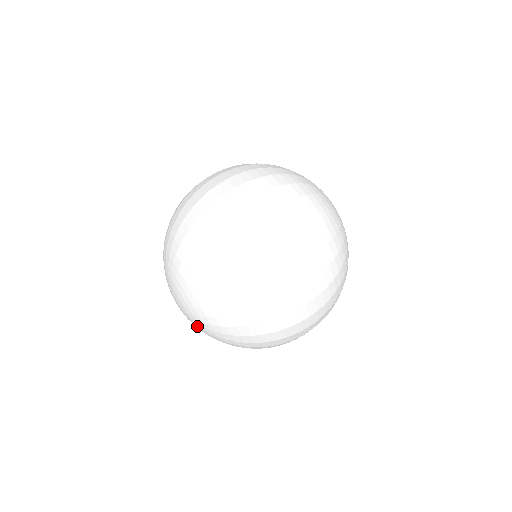
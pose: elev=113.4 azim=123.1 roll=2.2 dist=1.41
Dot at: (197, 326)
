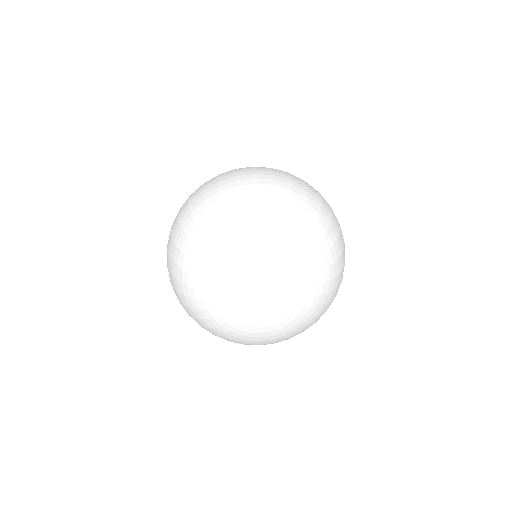
Dot at: (294, 301)
